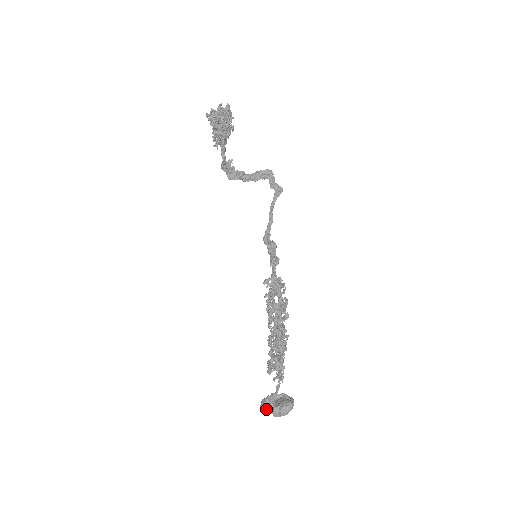
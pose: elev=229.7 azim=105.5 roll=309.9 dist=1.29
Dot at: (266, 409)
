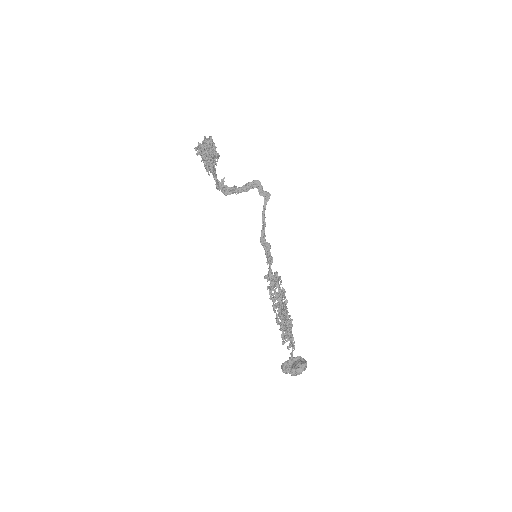
Dot at: (285, 371)
